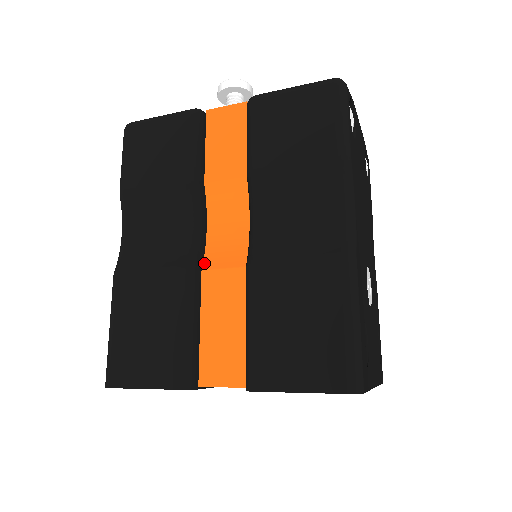
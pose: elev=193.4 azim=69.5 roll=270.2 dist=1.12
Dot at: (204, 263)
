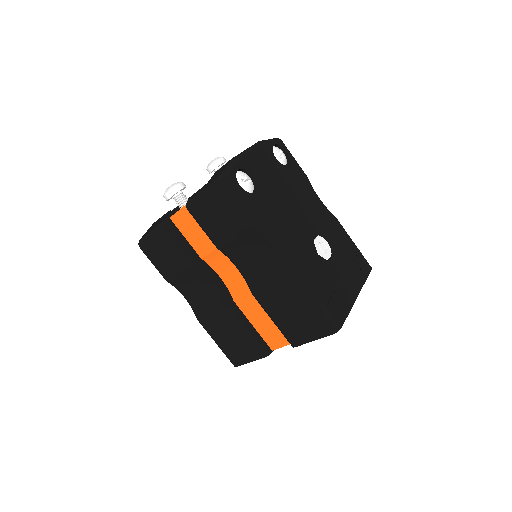
Dot at: (232, 297)
